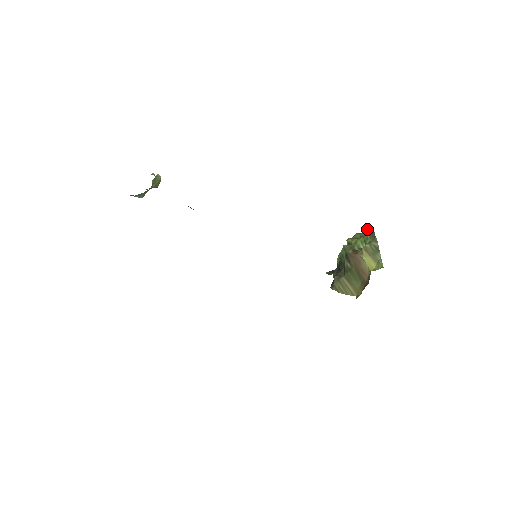
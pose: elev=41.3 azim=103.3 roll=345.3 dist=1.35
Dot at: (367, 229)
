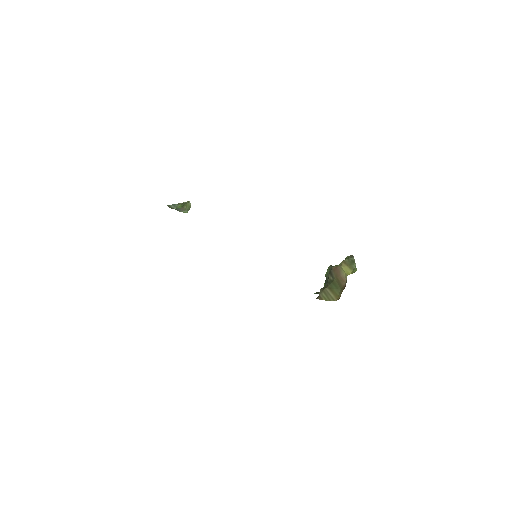
Dot at: occluded
